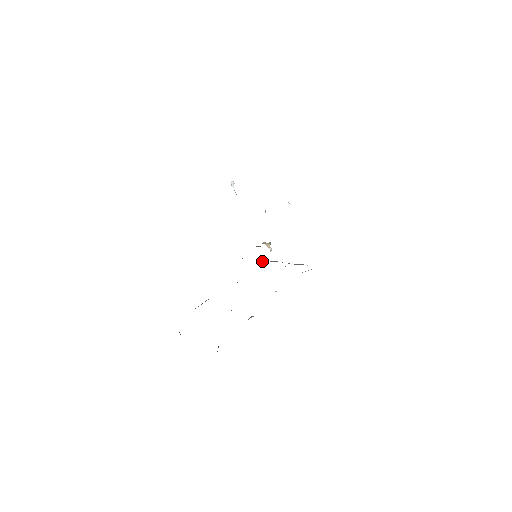
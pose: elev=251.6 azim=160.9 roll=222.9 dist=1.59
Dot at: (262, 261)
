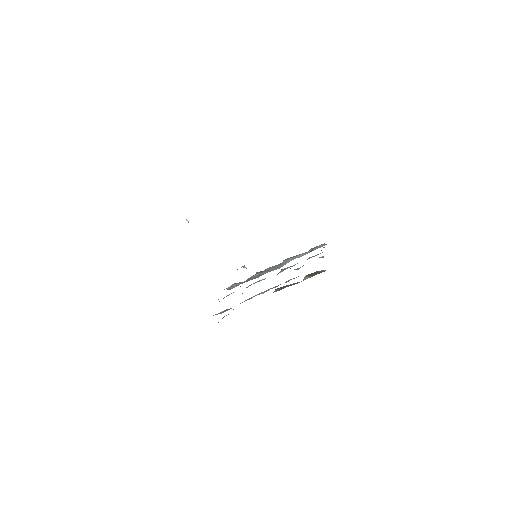
Dot at: occluded
